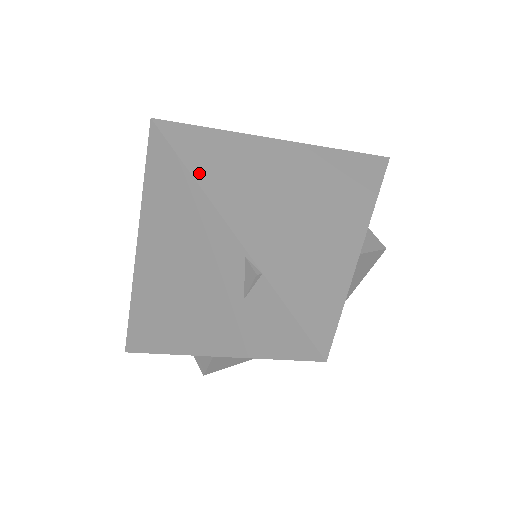
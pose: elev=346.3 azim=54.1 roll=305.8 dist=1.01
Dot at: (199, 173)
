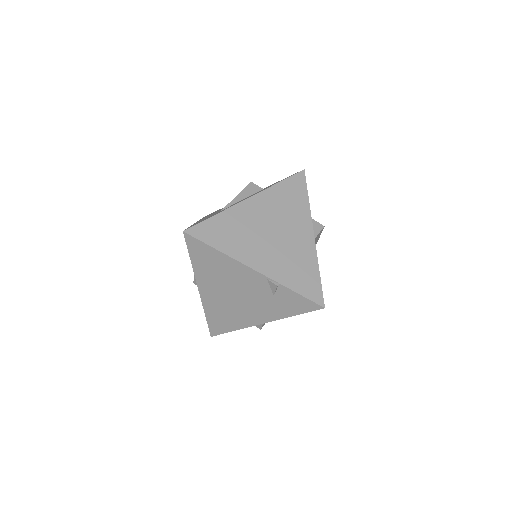
Dot at: (223, 248)
